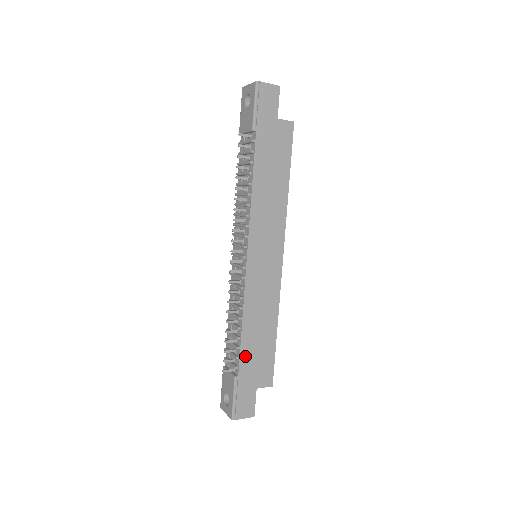
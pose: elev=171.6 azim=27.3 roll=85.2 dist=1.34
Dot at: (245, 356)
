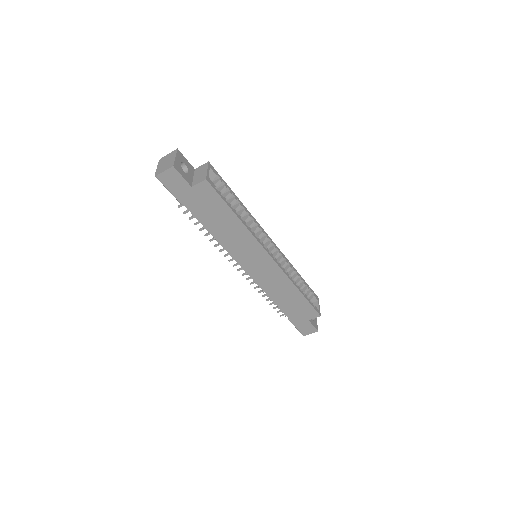
Dot at: (286, 310)
